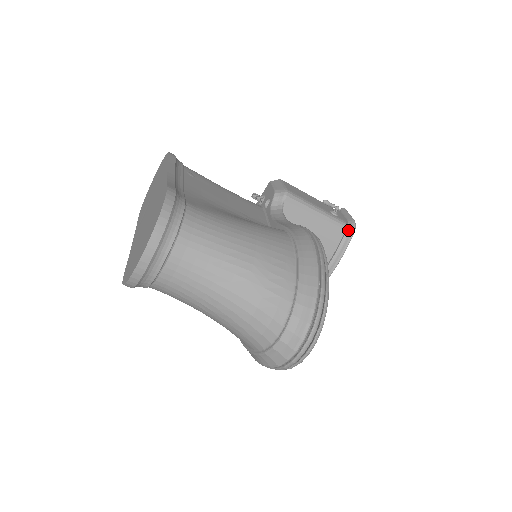
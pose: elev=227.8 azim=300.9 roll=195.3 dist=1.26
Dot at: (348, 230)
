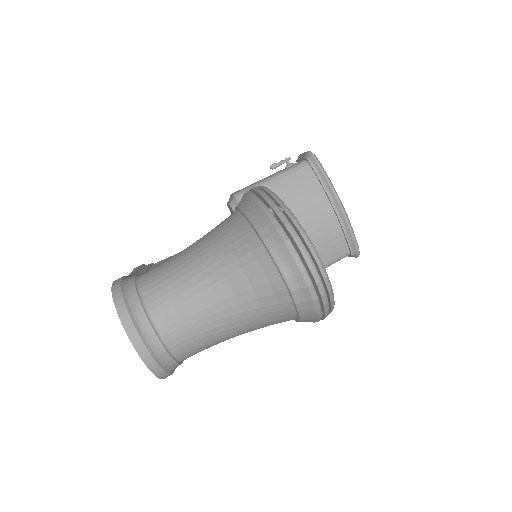
Dot at: (310, 162)
